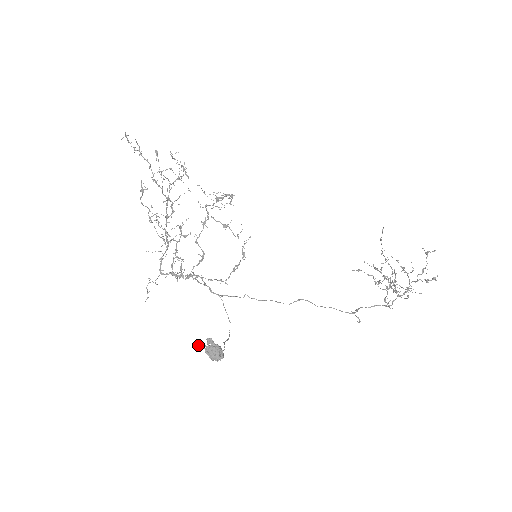
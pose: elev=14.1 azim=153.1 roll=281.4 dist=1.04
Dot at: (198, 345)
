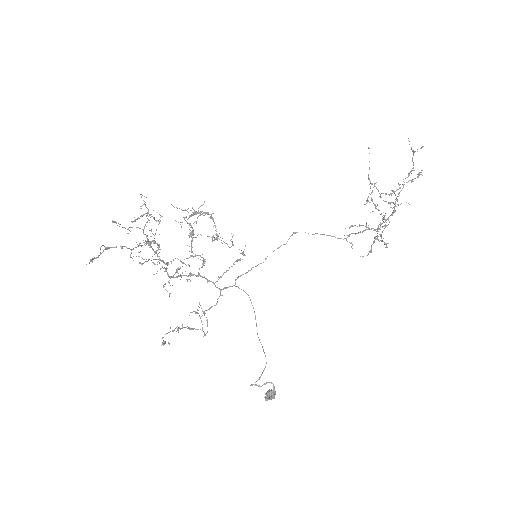
Dot at: occluded
